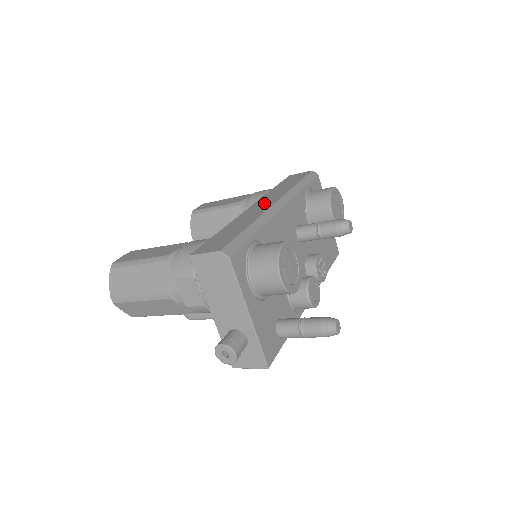
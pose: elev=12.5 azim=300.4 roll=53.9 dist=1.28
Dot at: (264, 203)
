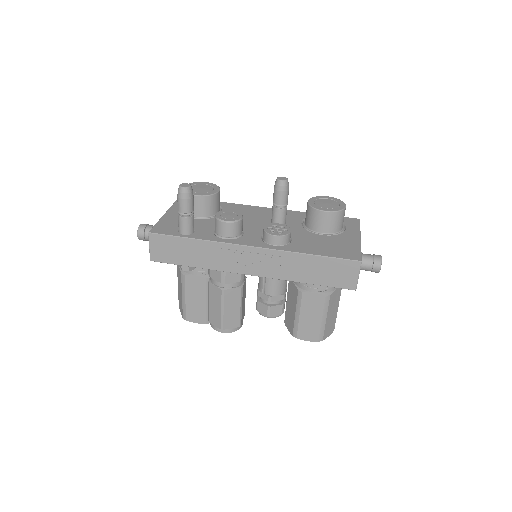
Dot at: occluded
